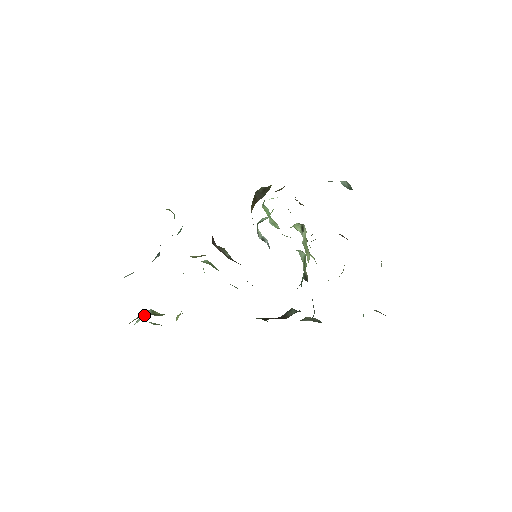
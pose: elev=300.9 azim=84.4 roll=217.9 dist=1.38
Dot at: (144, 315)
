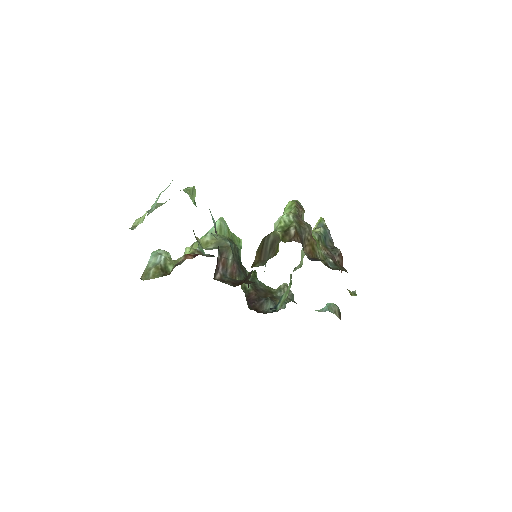
Dot at: (157, 271)
